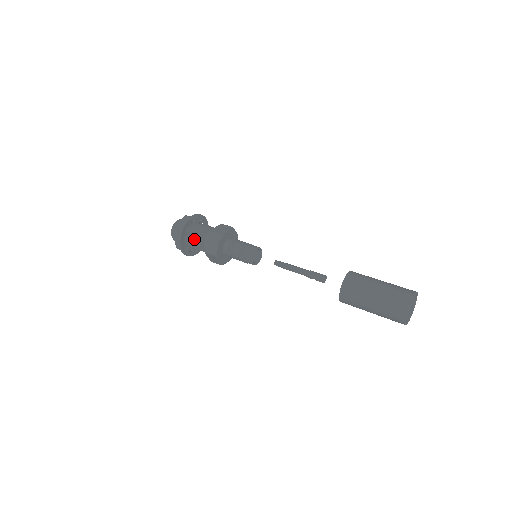
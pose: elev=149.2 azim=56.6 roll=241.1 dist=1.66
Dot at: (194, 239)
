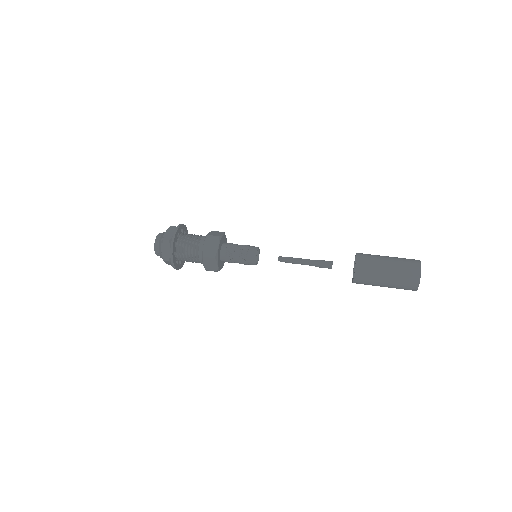
Dot at: occluded
